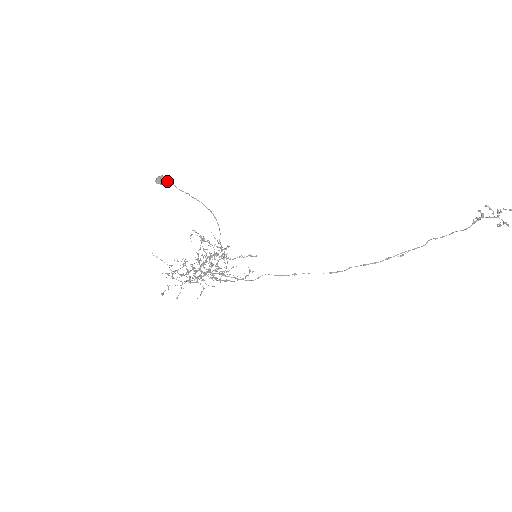
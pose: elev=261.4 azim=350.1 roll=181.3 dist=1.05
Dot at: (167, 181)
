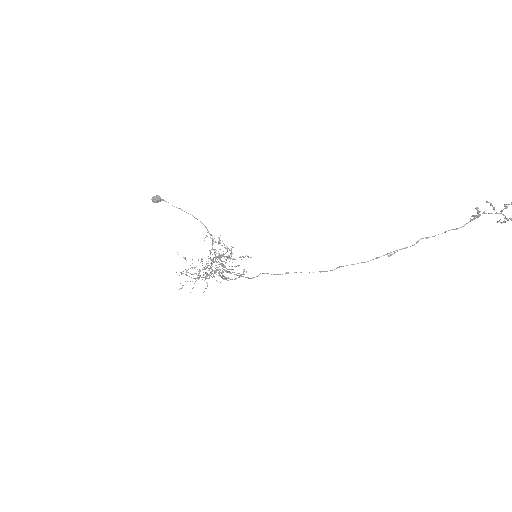
Dot at: (162, 199)
